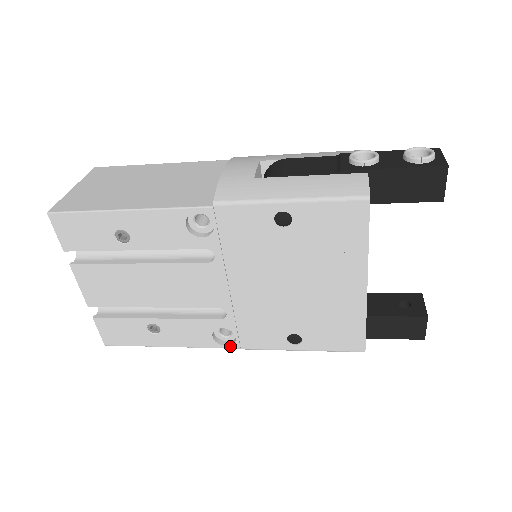
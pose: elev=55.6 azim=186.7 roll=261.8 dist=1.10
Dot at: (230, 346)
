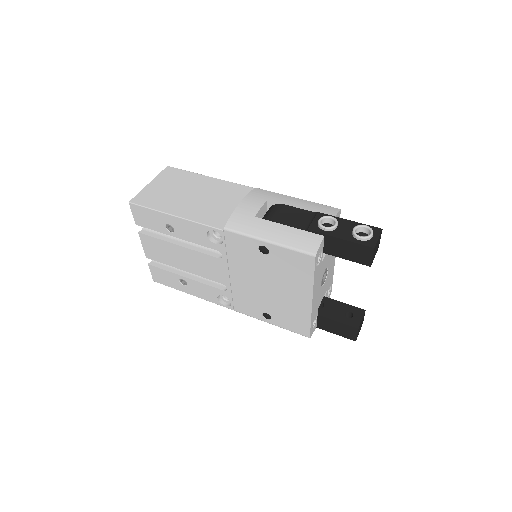
Dot at: (228, 307)
